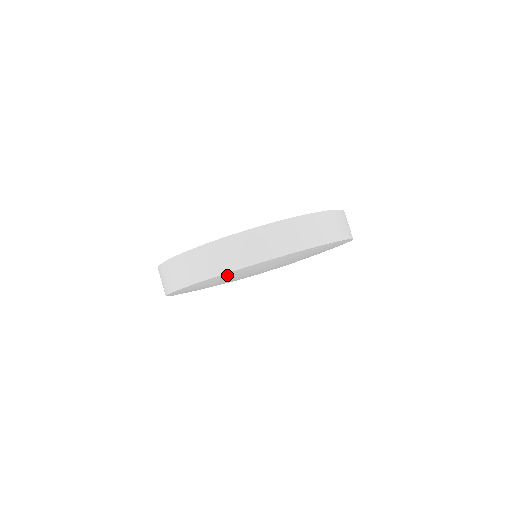
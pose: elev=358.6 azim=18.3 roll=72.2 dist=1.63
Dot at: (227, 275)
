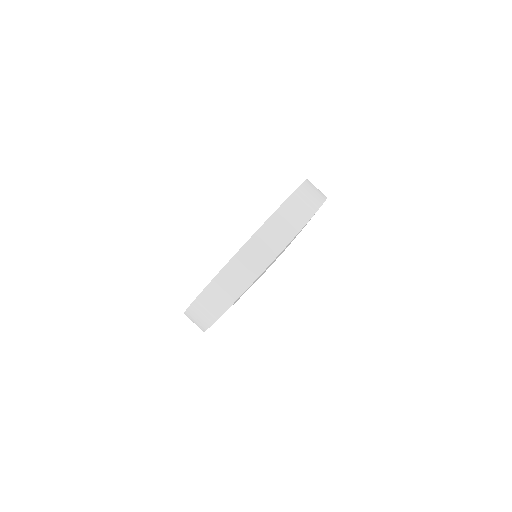
Dot at: occluded
